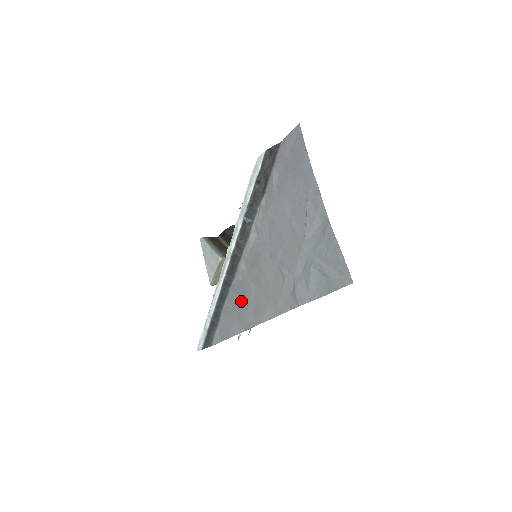
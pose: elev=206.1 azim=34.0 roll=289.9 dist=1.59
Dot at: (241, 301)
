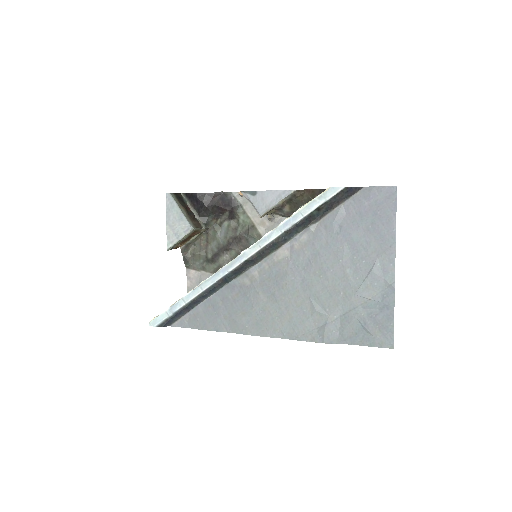
Dot at: (239, 304)
